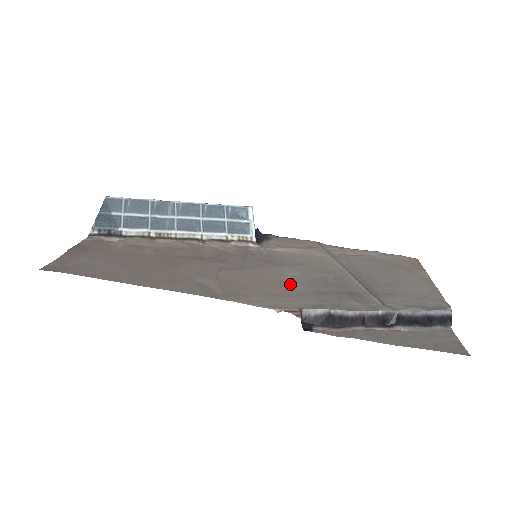
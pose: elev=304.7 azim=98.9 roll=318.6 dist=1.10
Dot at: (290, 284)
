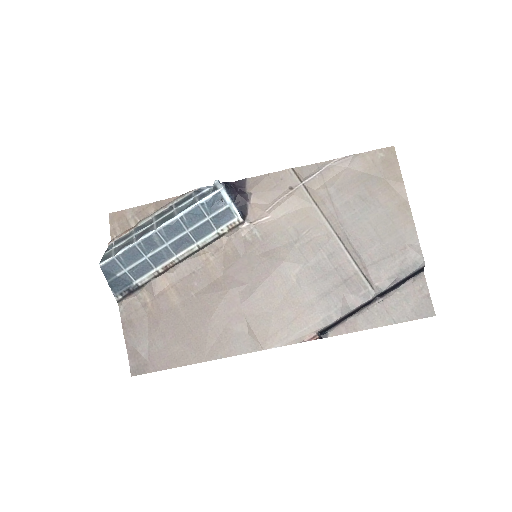
Dot at: (298, 294)
